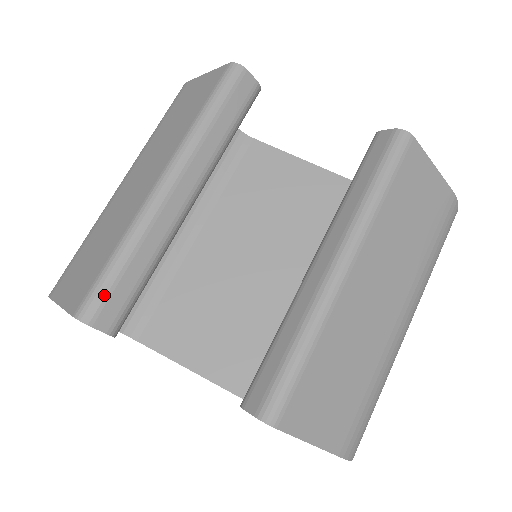
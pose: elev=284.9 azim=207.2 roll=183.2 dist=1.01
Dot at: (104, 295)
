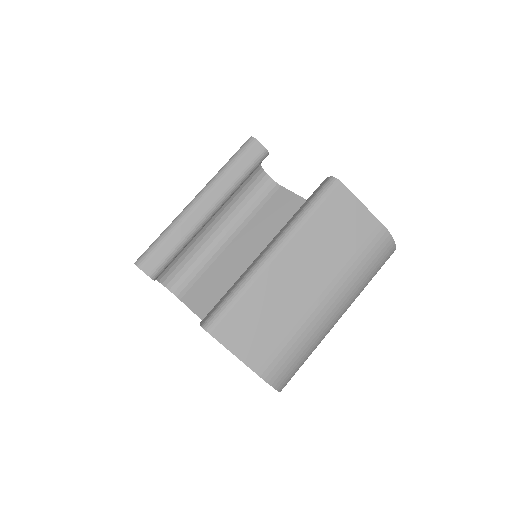
Dot at: (150, 254)
